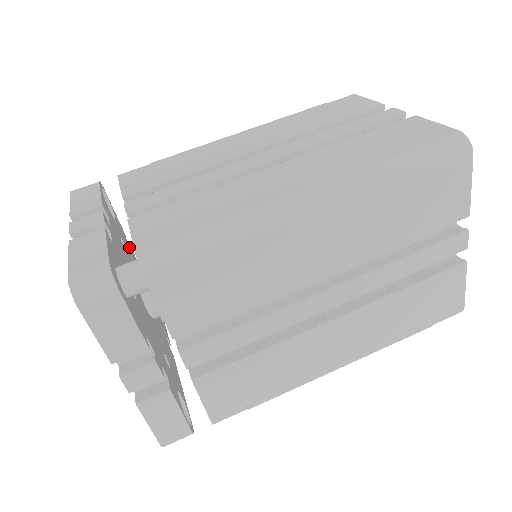
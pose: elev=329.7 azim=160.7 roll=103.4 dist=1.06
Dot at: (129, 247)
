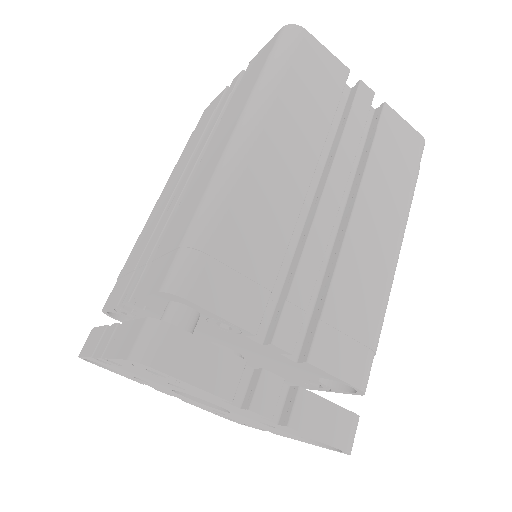
Dot at: occluded
